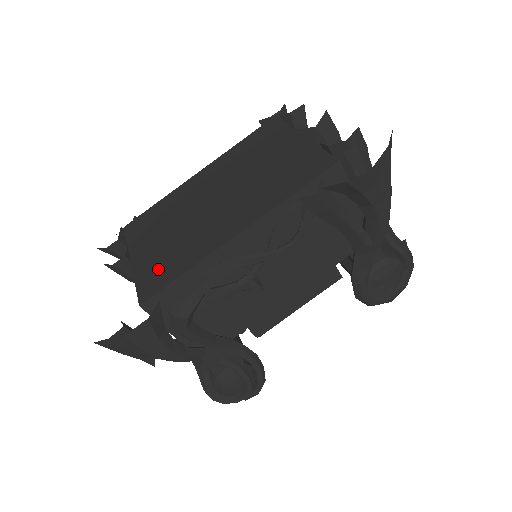
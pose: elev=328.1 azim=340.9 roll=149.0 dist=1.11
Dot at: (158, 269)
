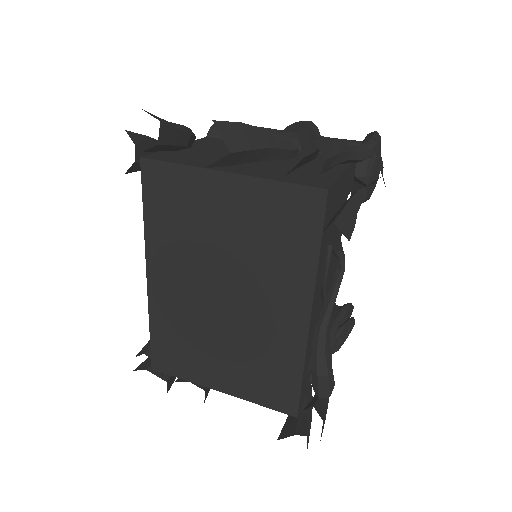
Dot at: (267, 385)
